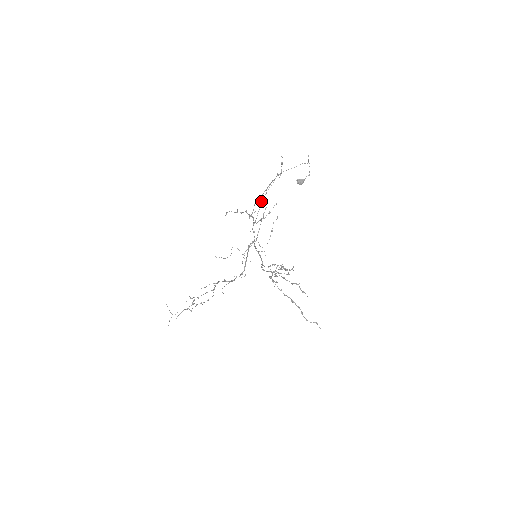
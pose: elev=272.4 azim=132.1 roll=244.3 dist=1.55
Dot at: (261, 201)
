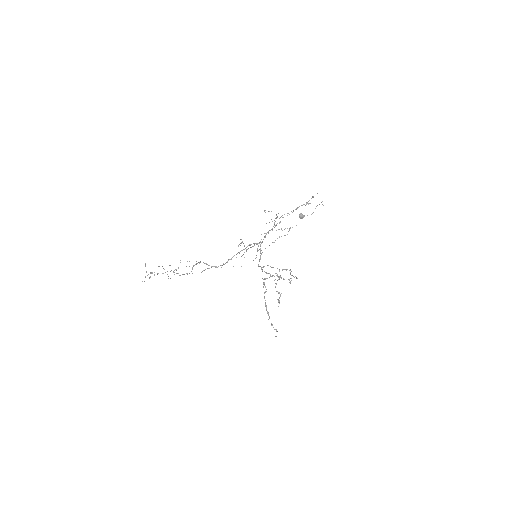
Dot at: occluded
